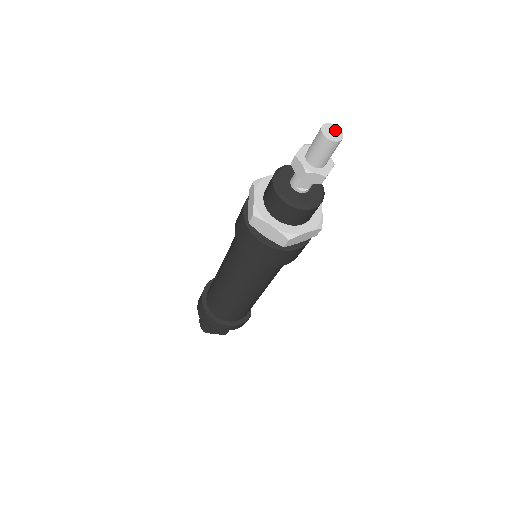
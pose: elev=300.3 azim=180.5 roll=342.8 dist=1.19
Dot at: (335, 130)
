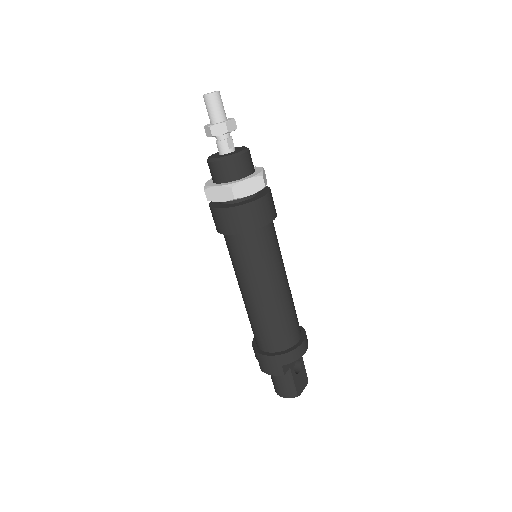
Dot at: occluded
